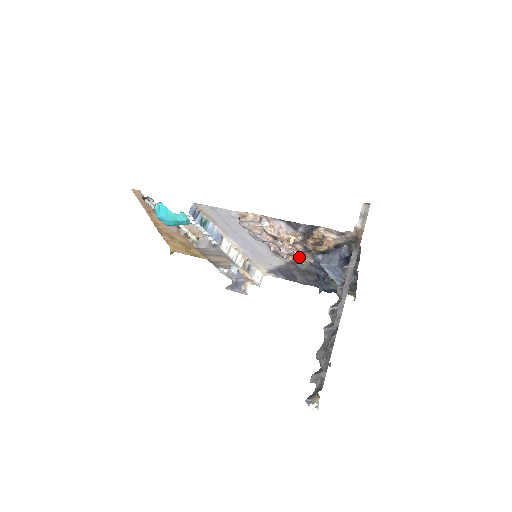
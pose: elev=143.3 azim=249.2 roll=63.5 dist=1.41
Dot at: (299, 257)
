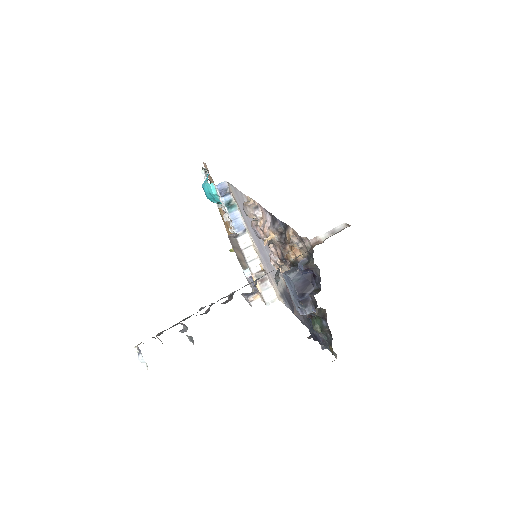
Dot at: occluded
